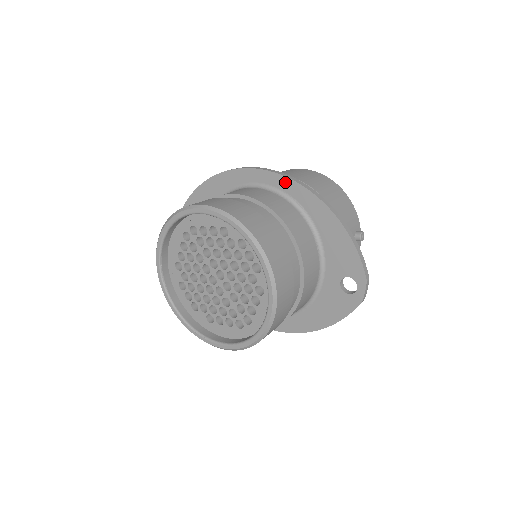
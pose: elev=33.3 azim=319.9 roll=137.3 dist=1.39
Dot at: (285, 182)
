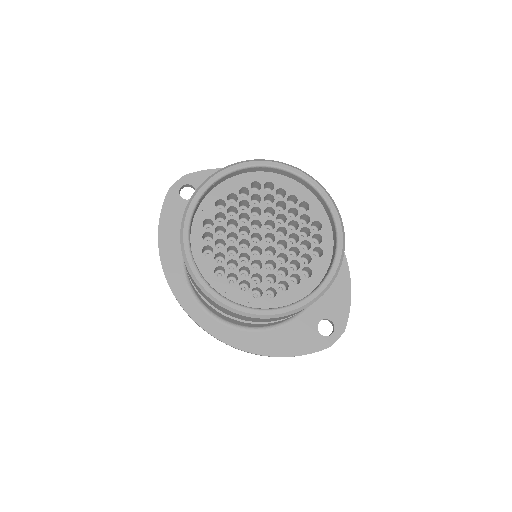
Dot at: occluded
